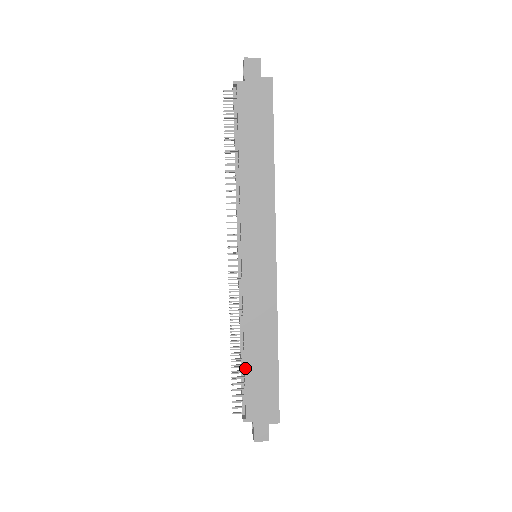
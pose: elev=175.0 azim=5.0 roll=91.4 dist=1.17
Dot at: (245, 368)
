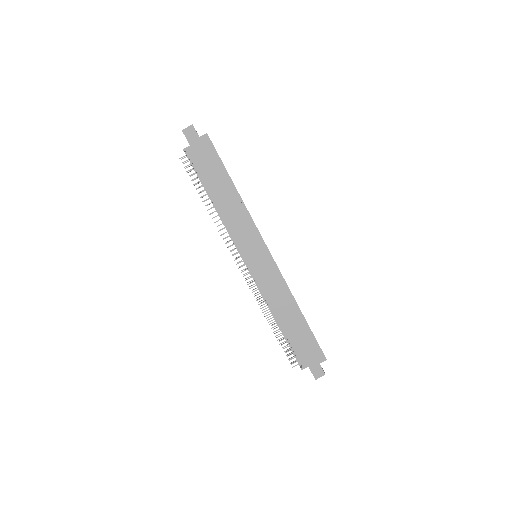
Dot at: (285, 334)
